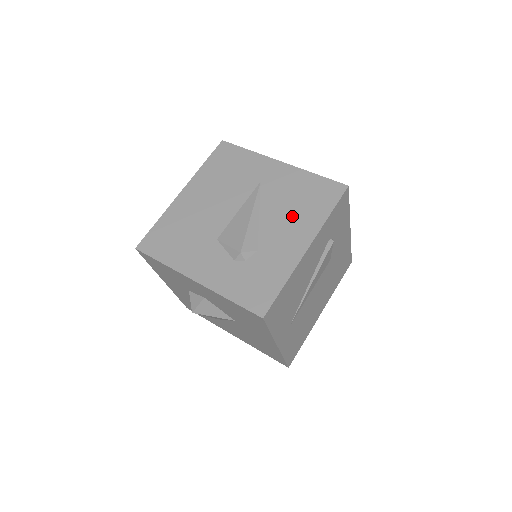
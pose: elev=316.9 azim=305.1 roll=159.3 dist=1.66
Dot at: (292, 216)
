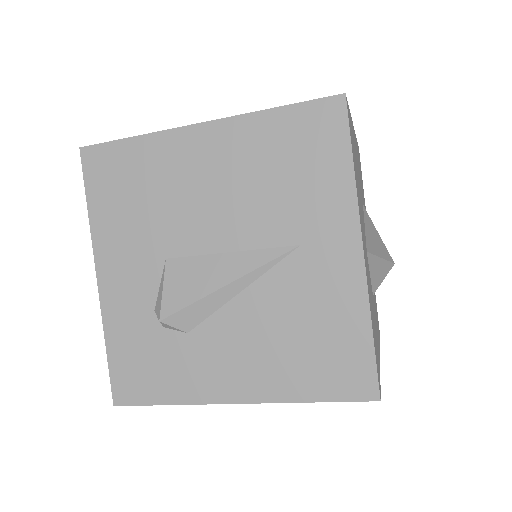
Dot at: (270, 345)
